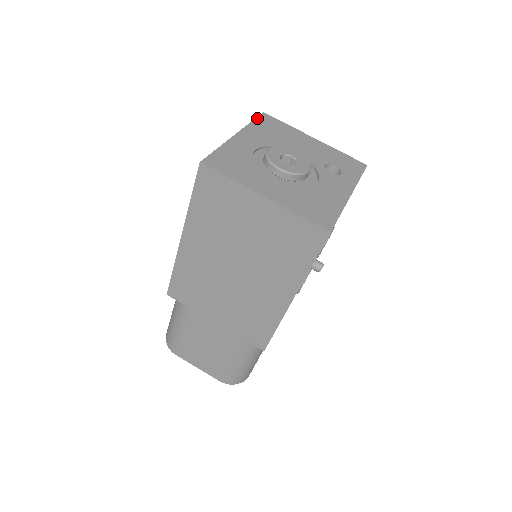
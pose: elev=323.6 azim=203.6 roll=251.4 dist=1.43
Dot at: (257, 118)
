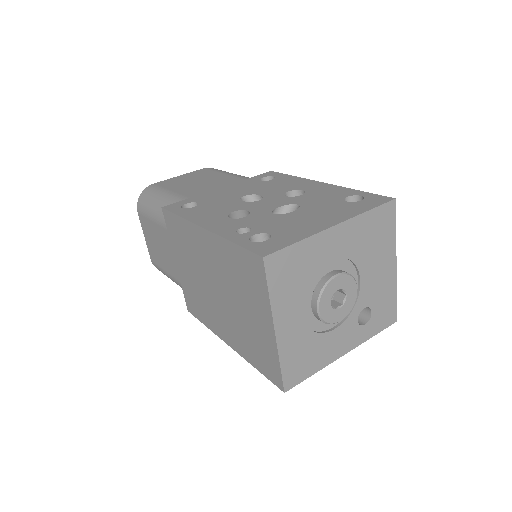
Dot at: (380, 207)
